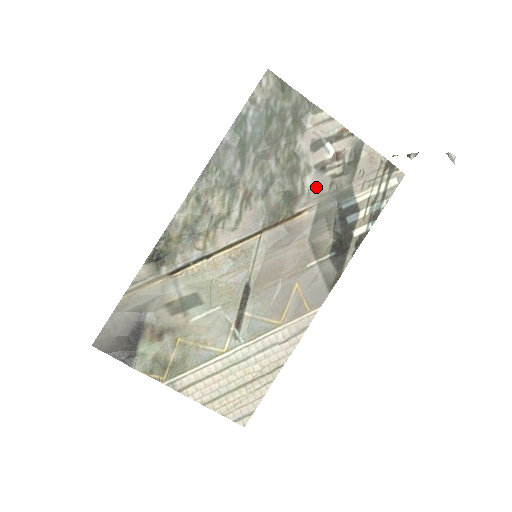
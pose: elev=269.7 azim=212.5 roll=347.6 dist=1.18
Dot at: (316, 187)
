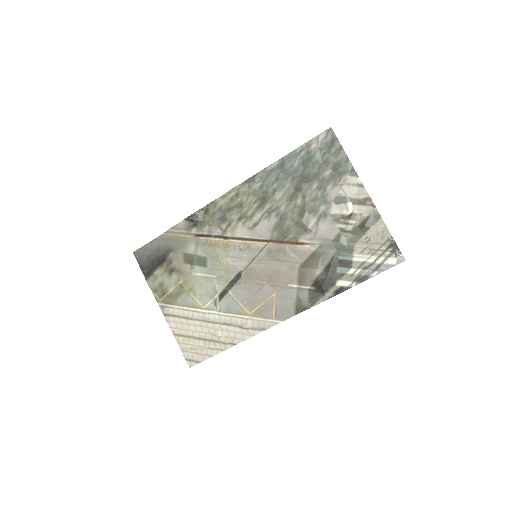
Dot at: (324, 231)
